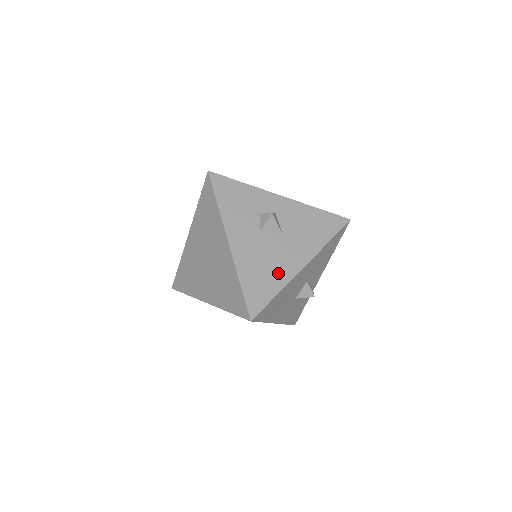
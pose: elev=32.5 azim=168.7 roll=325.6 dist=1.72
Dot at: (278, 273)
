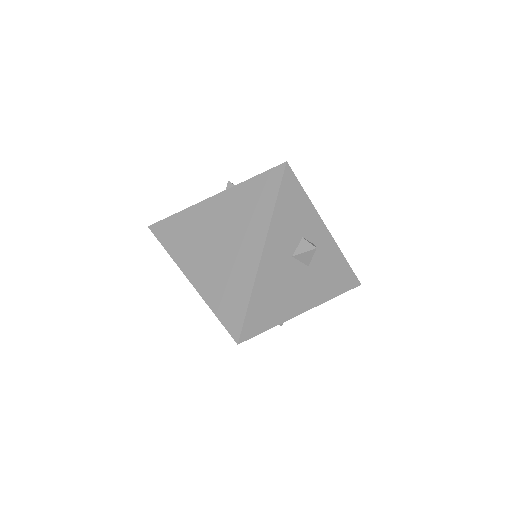
Dot at: (284, 307)
